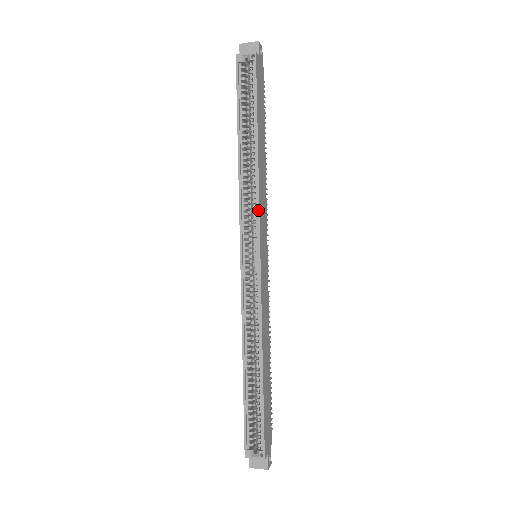
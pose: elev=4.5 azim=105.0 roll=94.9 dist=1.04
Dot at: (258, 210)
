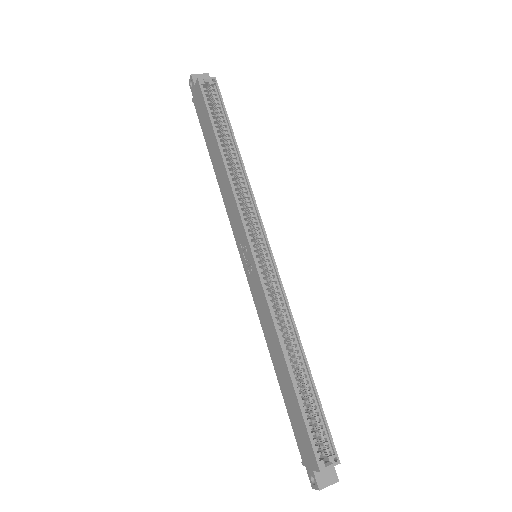
Dot at: (256, 206)
